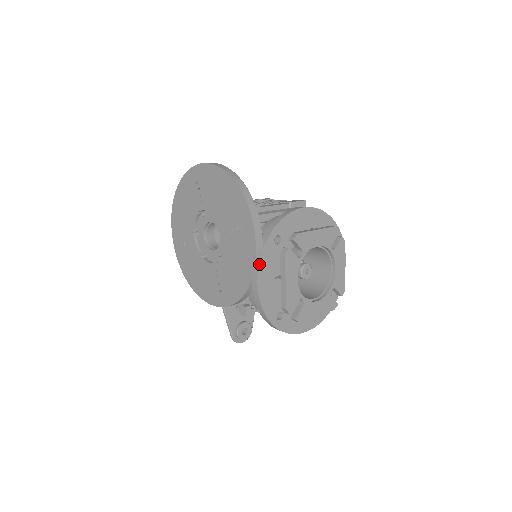
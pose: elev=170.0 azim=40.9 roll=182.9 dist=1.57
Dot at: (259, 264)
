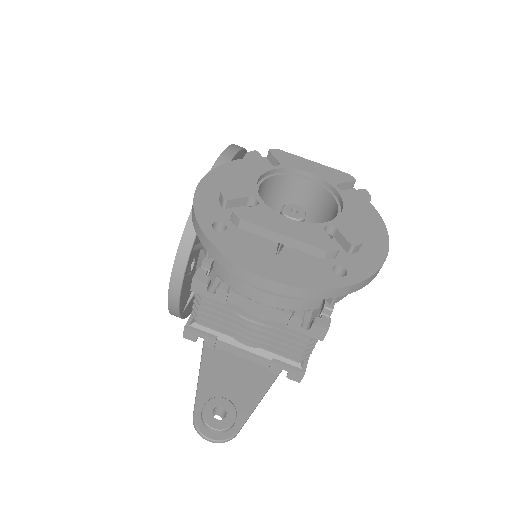
Dot at: (215, 169)
